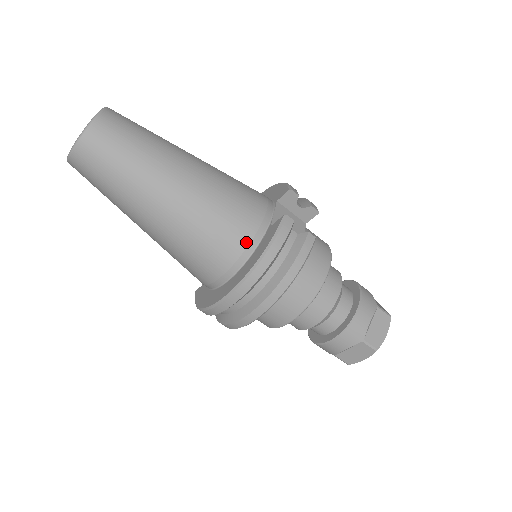
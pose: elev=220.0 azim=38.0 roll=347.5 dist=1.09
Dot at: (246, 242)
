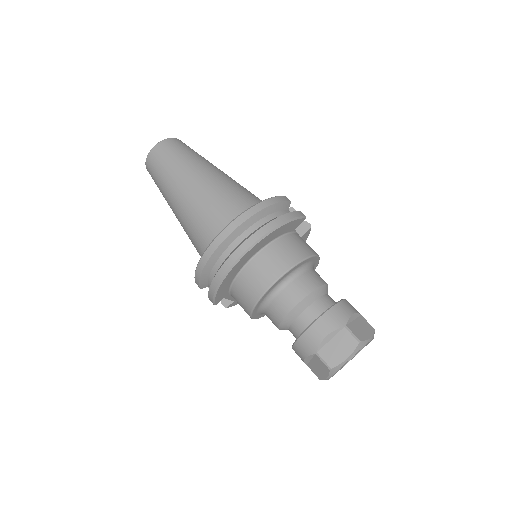
Dot at: occluded
